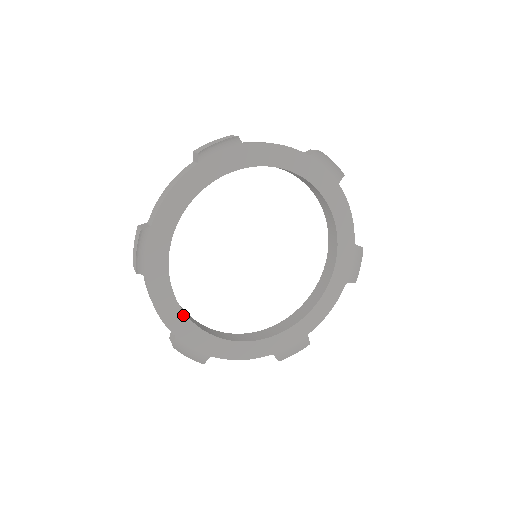
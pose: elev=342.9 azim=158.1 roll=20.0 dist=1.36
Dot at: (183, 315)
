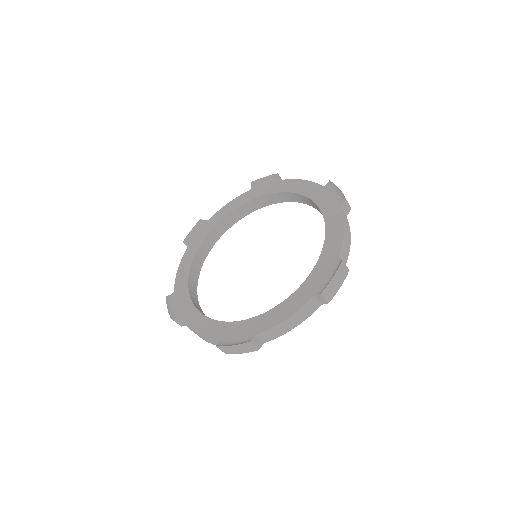
Dot at: (216, 323)
